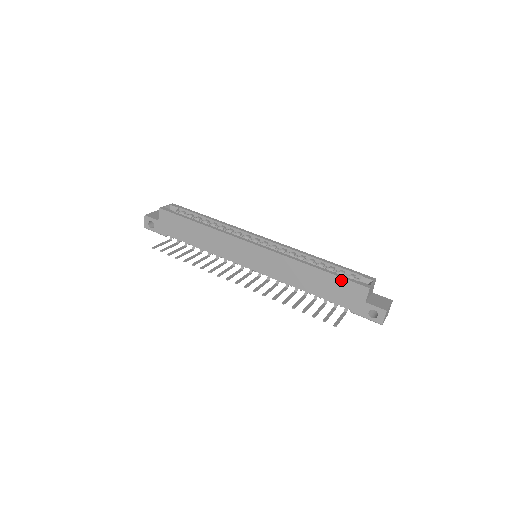
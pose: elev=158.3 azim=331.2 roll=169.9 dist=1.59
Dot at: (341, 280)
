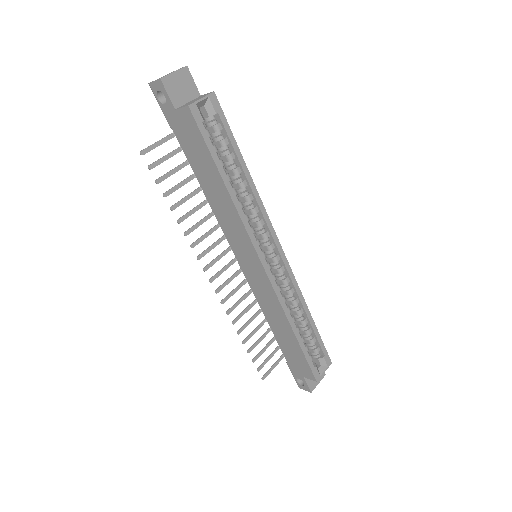
Dot at: (304, 358)
